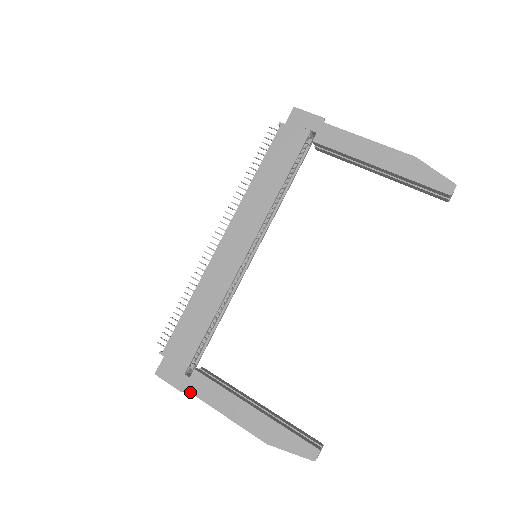
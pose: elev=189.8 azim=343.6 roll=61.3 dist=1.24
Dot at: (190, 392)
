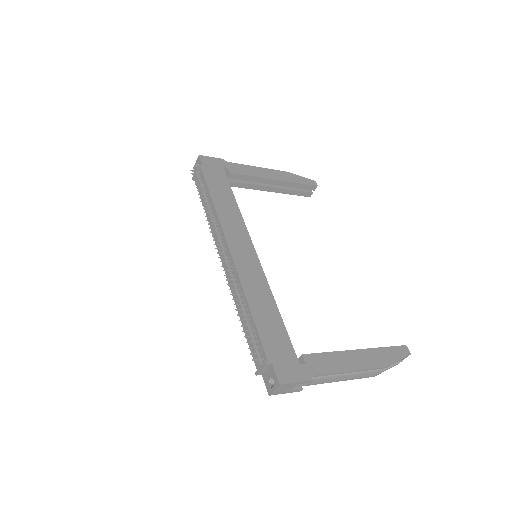
Dot at: (317, 375)
